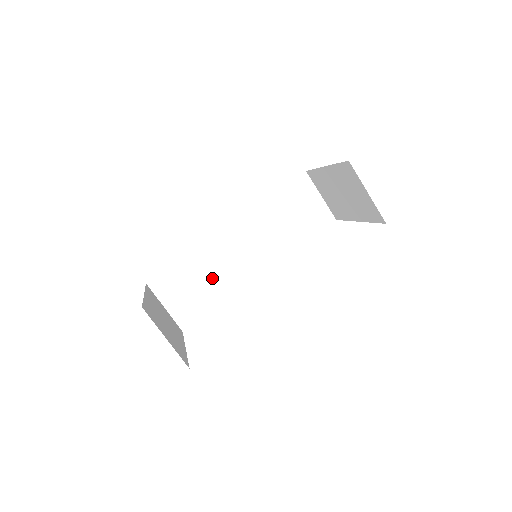
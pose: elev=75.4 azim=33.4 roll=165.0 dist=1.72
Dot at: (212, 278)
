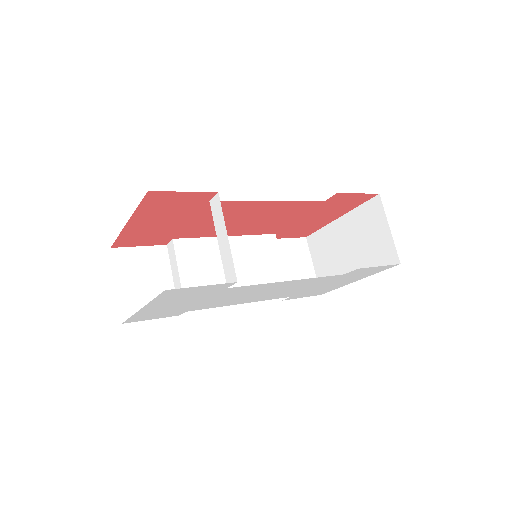
Dot at: (189, 274)
